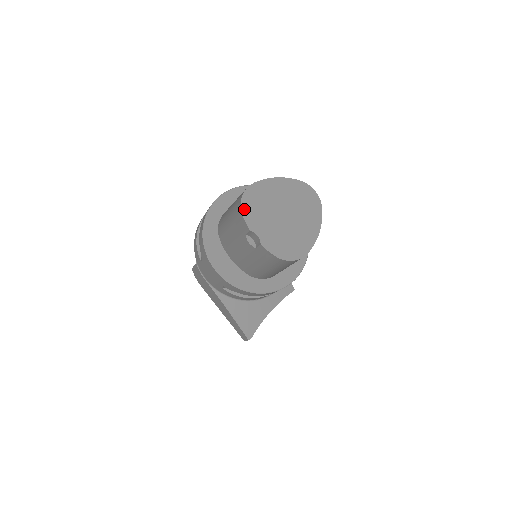
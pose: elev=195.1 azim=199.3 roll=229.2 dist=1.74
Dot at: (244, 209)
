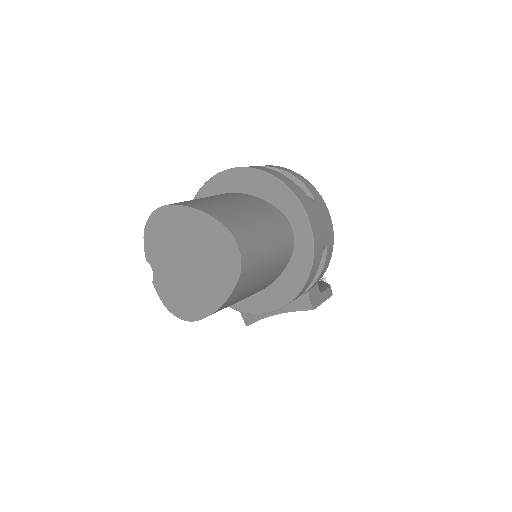
Dot at: (147, 233)
